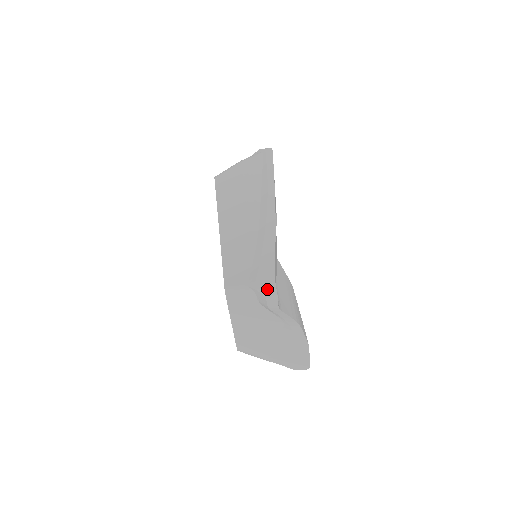
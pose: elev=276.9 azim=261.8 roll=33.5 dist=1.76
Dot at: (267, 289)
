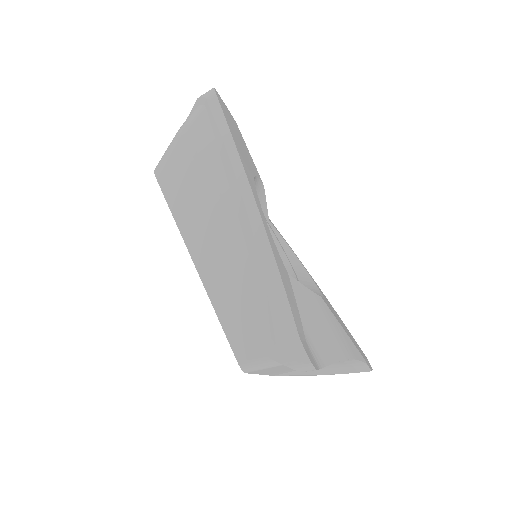
Dot at: (297, 362)
